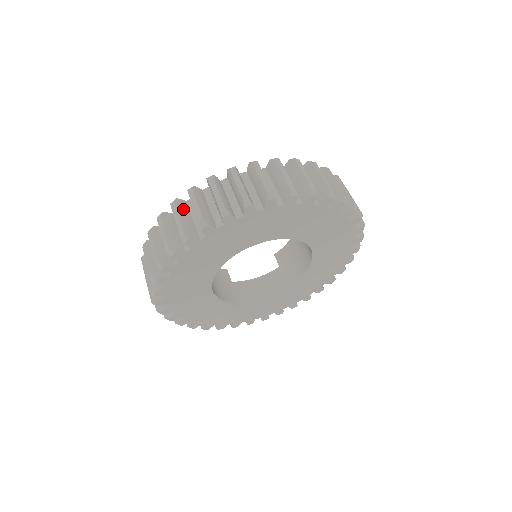
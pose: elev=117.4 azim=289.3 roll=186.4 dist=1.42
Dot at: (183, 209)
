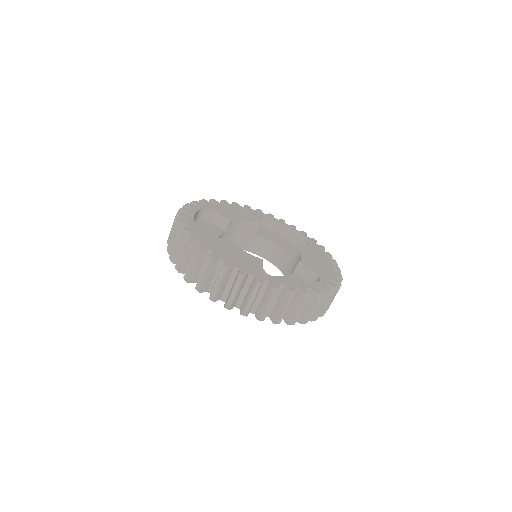
Dot at: (183, 240)
